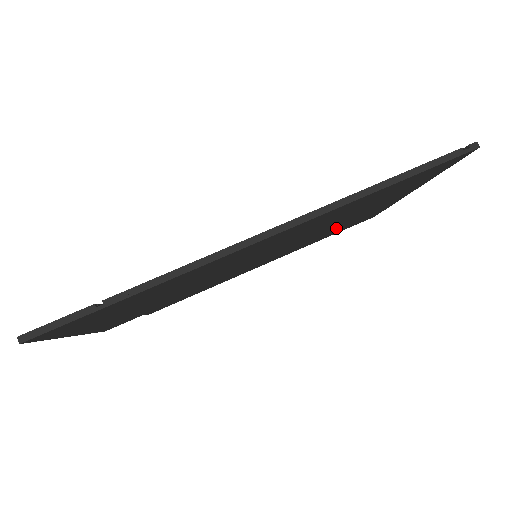
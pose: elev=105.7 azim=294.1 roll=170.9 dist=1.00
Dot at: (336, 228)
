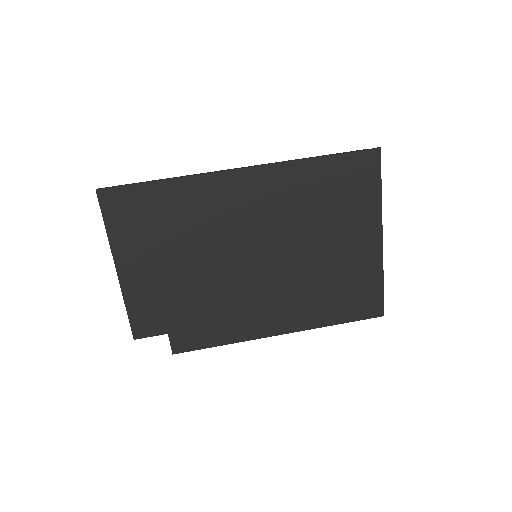
Dot at: (332, 279)
